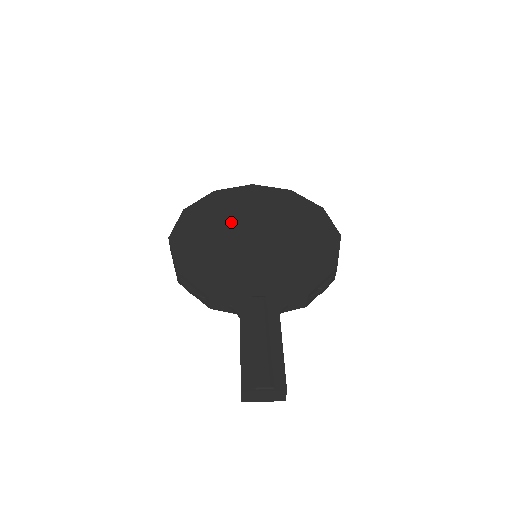
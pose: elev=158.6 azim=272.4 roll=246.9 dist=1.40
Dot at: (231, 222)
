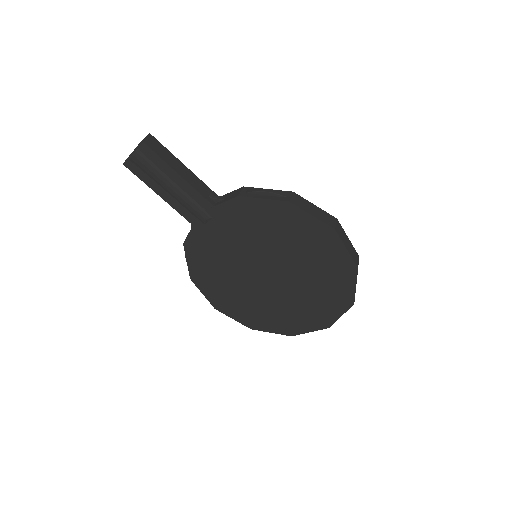
Dot at: occluded
